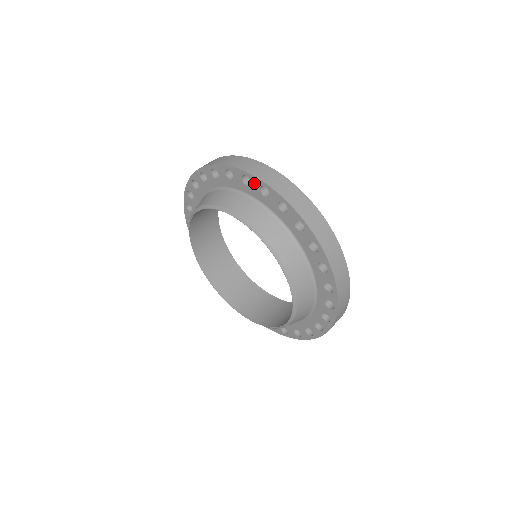
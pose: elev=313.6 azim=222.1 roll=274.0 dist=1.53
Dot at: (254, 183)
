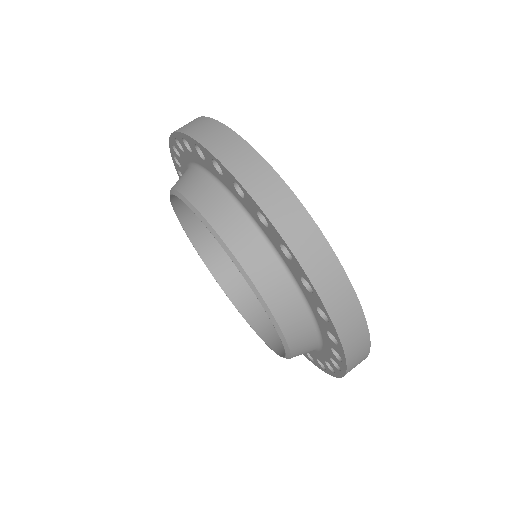
Dot at: (206, 155)
